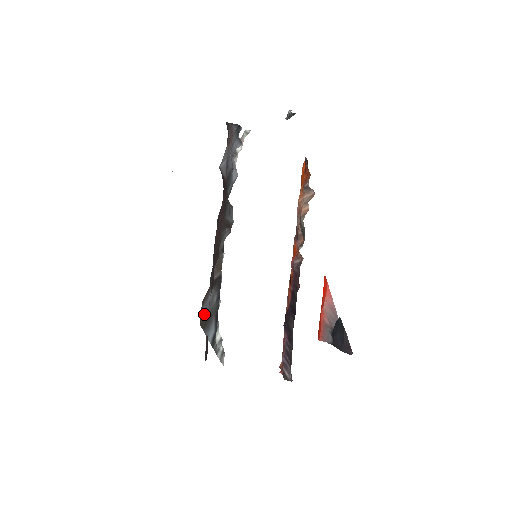
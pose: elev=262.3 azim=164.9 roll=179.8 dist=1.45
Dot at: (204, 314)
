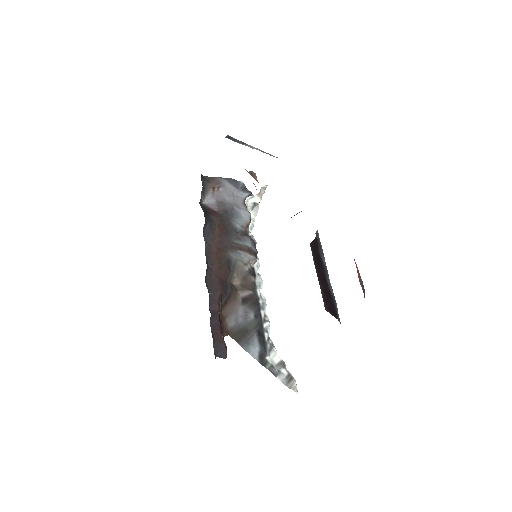
Dot at: (235, 328)
